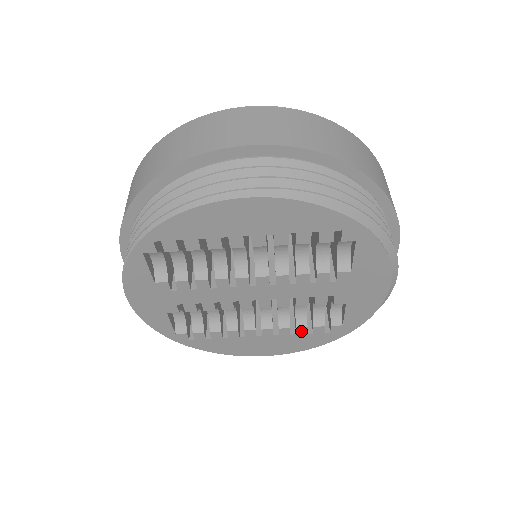
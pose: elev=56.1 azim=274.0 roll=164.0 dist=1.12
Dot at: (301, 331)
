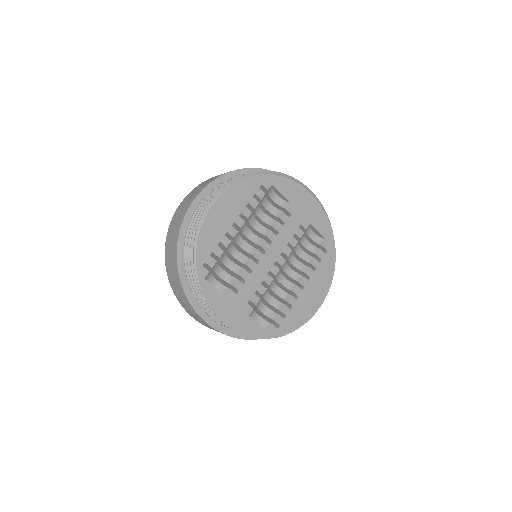
Dot at: (315, 264)
